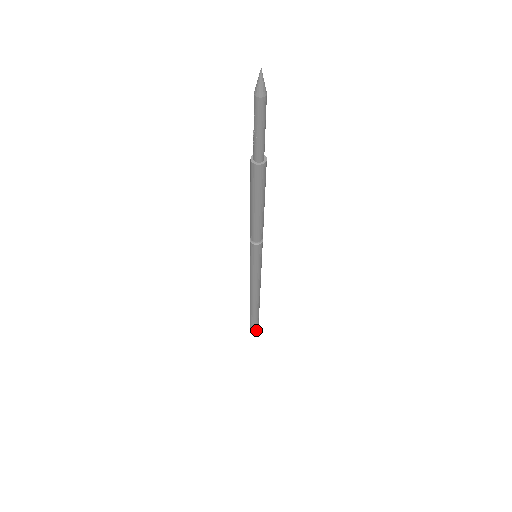
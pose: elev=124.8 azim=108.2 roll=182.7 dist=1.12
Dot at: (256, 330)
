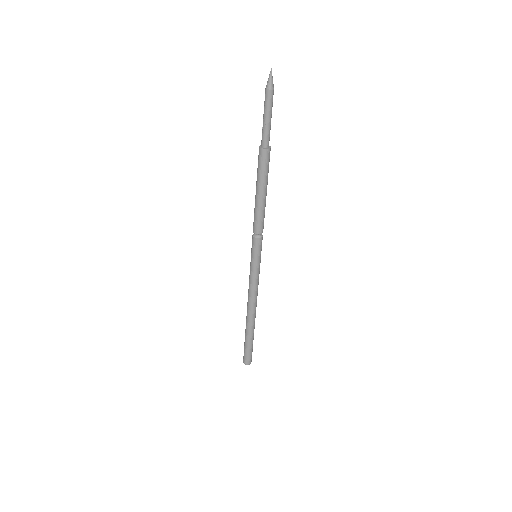
Dot at: (250, 362)
